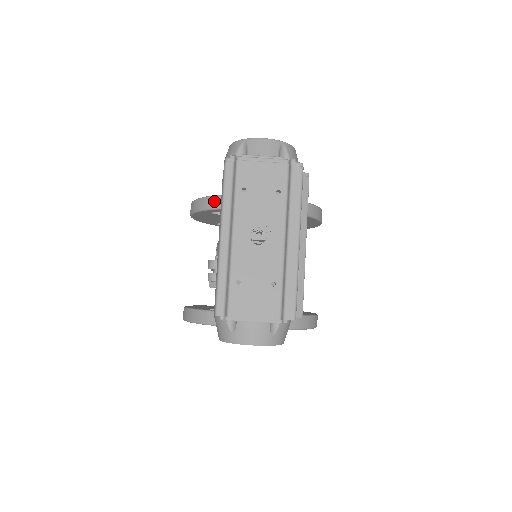
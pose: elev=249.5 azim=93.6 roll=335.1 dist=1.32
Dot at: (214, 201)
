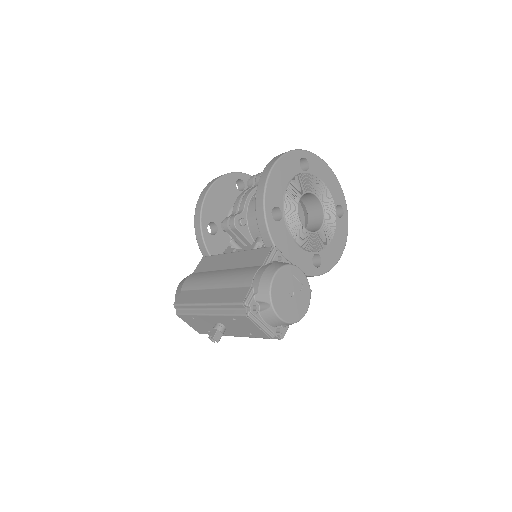
Dot at: (263, 226)
